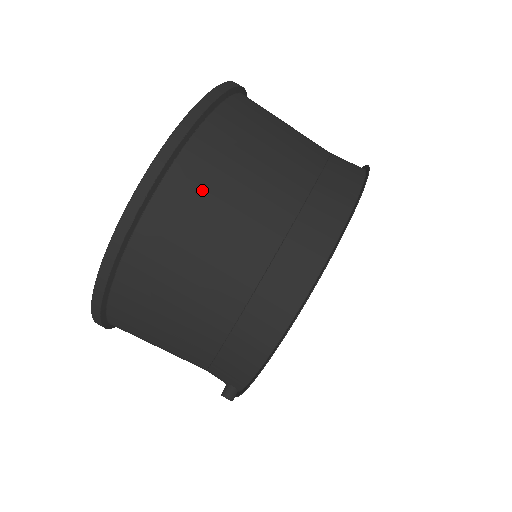
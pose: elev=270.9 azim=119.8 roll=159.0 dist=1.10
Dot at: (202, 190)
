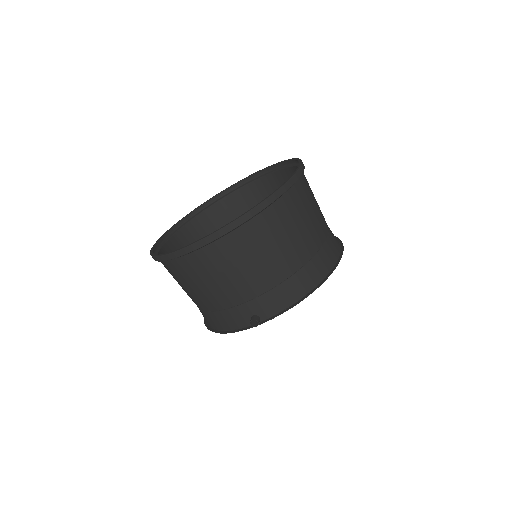
Dot at: (307, 197)
